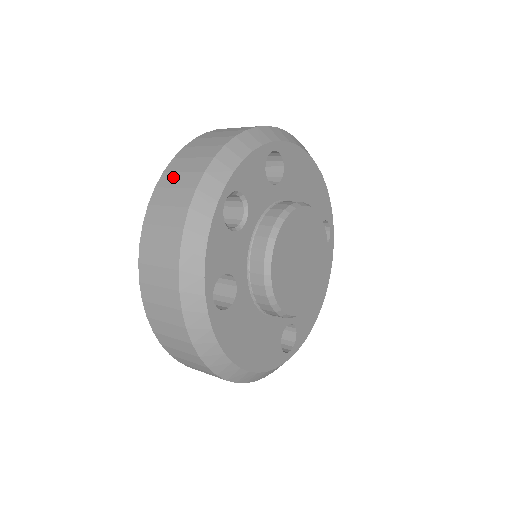
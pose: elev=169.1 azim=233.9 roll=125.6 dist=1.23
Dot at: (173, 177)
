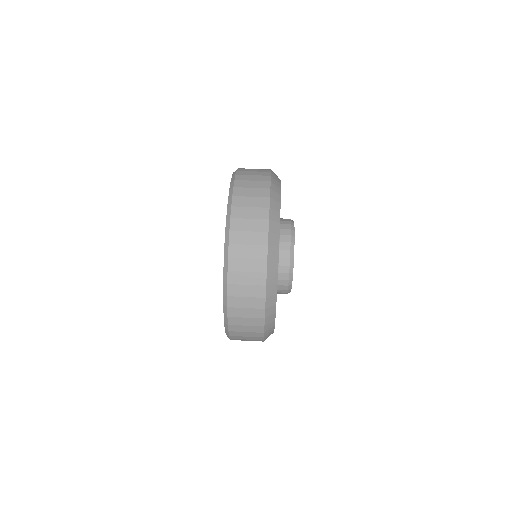
Dot at: (240, 301)
